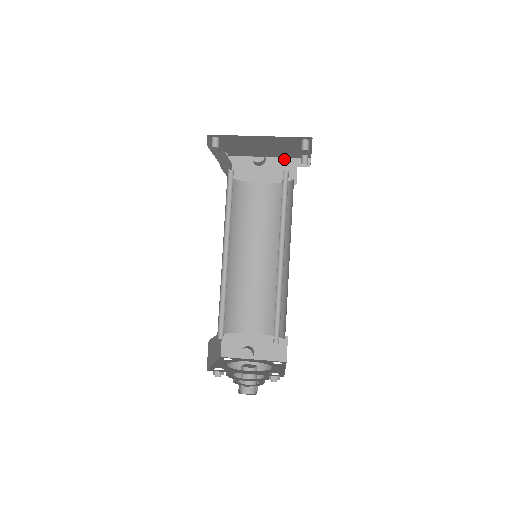
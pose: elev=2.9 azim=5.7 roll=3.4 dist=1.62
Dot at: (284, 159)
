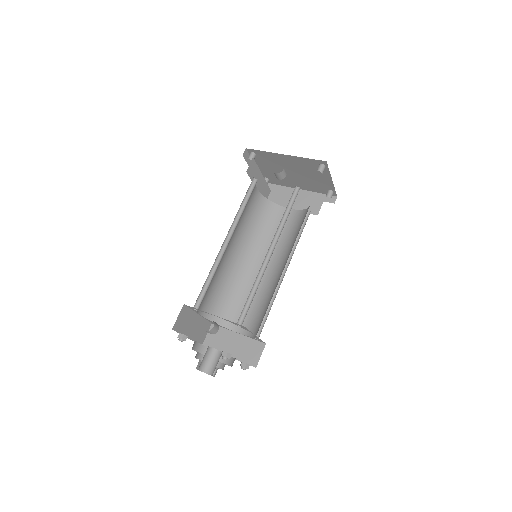
Dot at: (314, 193)
